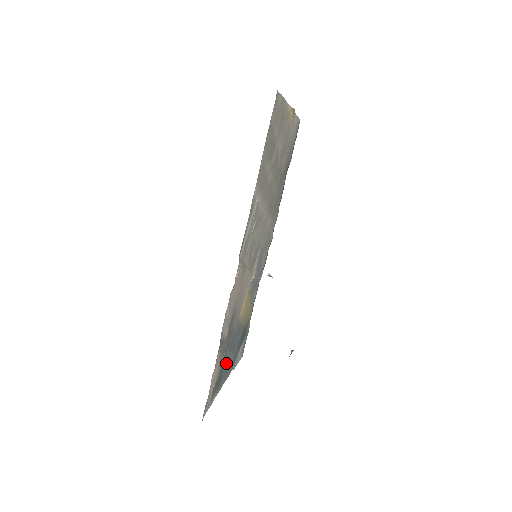
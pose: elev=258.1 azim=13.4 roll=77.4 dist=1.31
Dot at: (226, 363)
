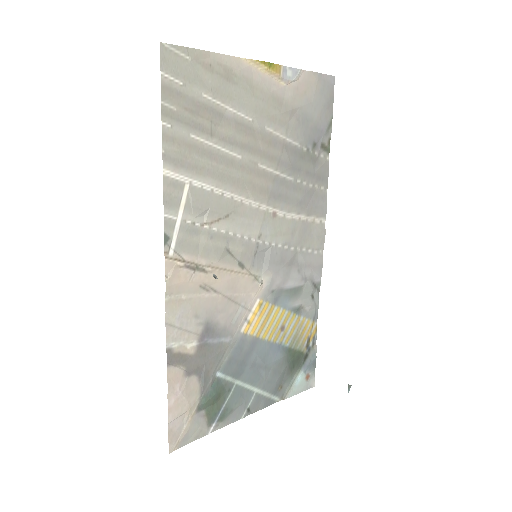
Dot at: (236, 388)
